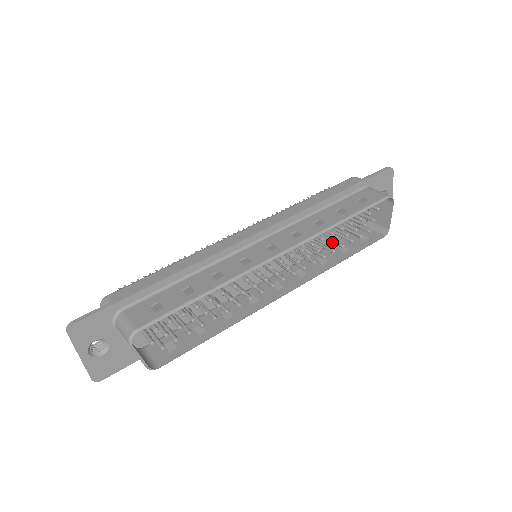
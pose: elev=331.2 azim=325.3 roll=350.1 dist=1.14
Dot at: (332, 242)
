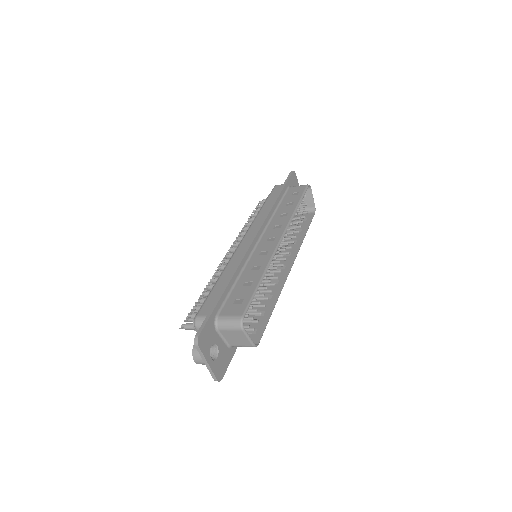
Dot at: occluded
